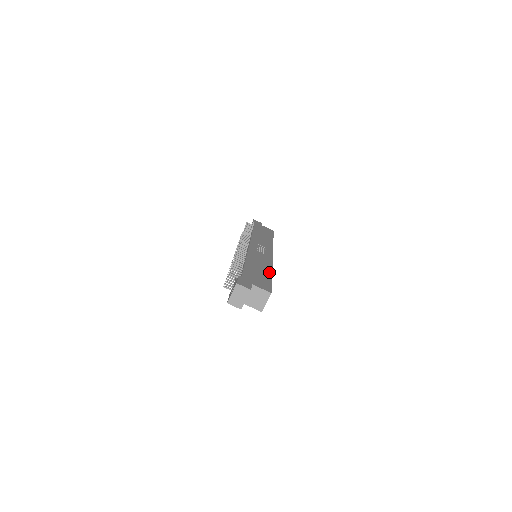
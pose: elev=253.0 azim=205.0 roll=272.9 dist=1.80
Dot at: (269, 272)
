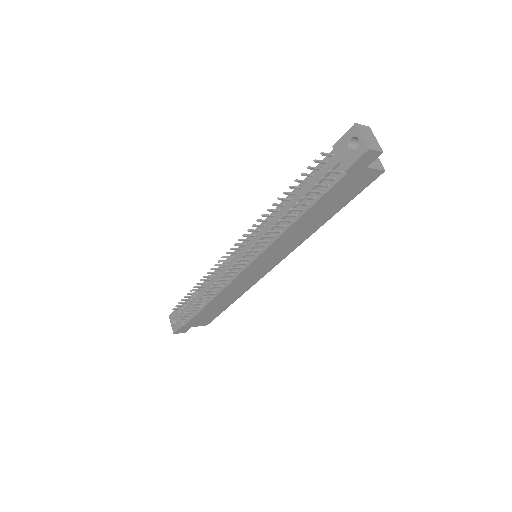
Dot at: occluded
